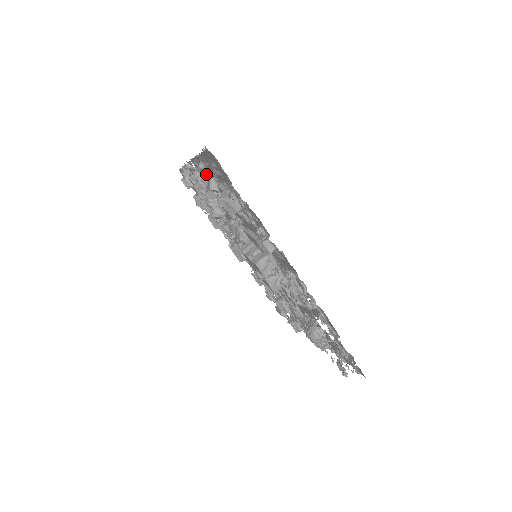
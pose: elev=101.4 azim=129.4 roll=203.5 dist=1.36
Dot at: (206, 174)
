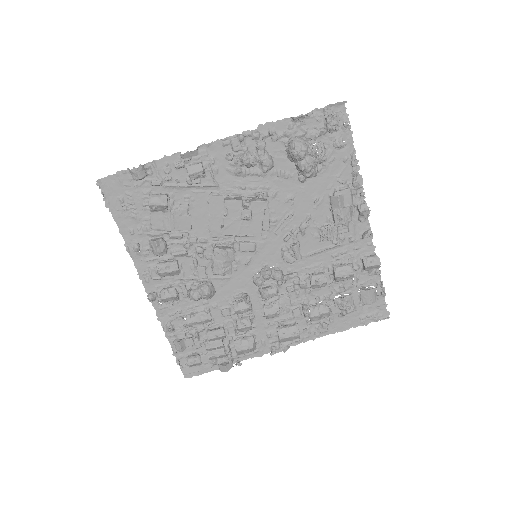
Dot at: (147, 251)
